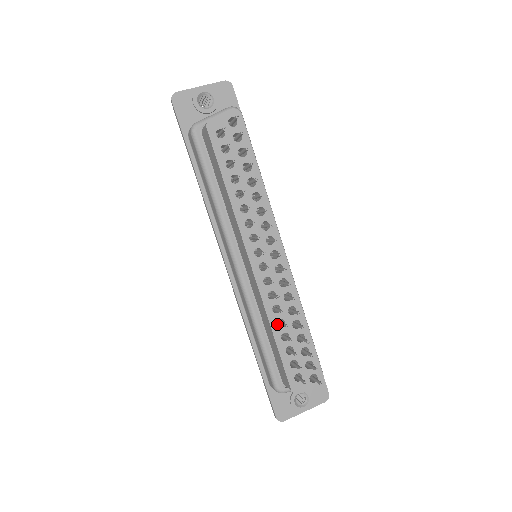
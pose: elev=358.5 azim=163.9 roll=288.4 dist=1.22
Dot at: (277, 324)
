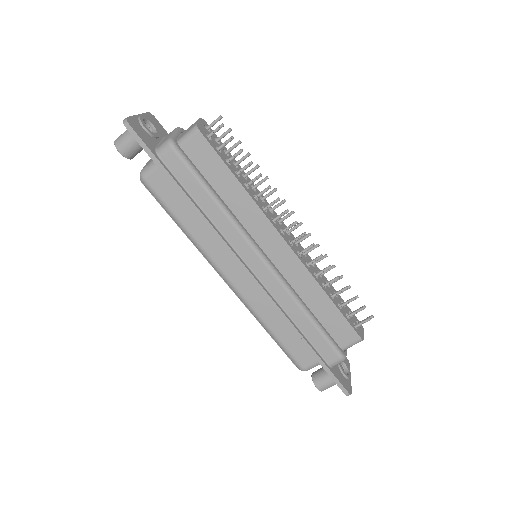
Dot at: occluded
